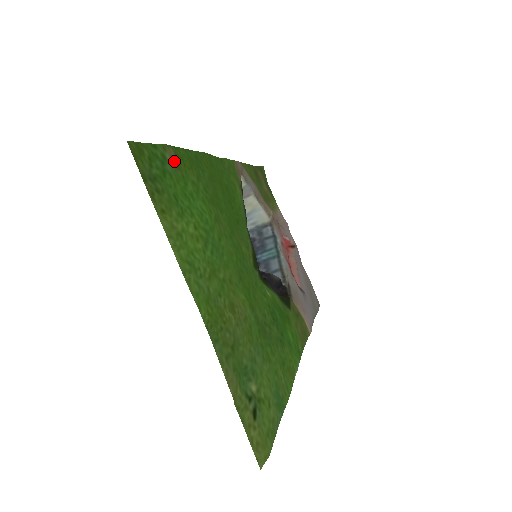
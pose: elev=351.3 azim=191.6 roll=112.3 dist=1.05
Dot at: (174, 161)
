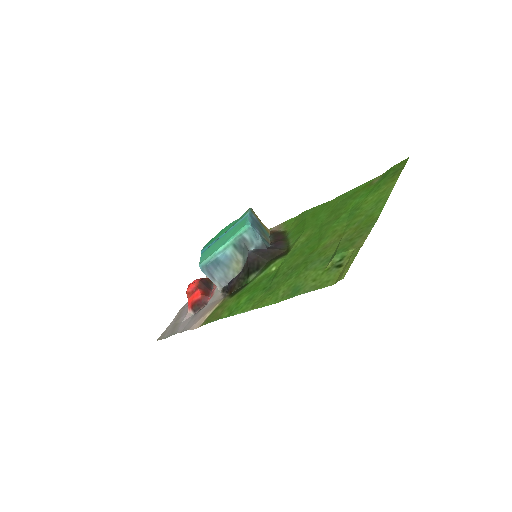
Dot at: (375, 182)
